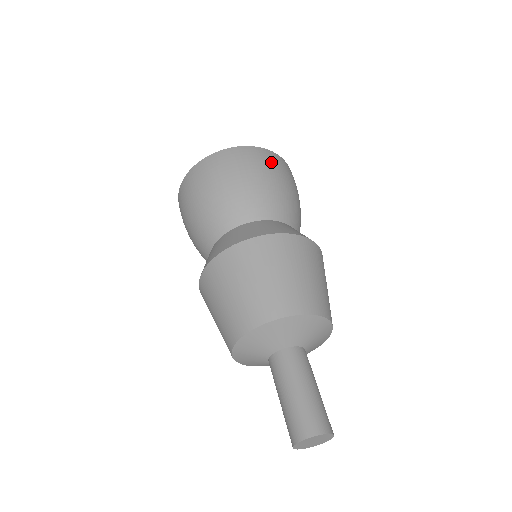
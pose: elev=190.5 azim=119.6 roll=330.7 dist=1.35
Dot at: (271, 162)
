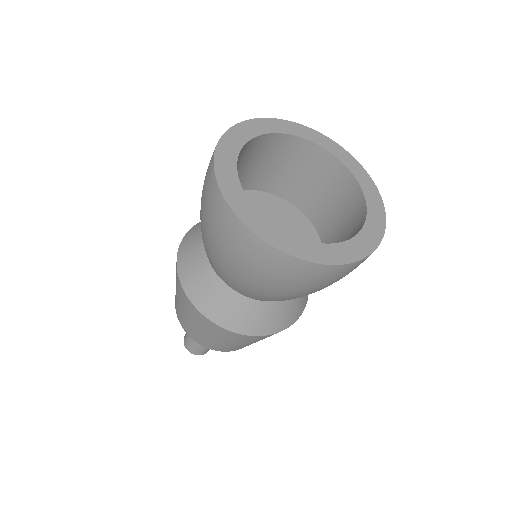
Dot at: occluded
